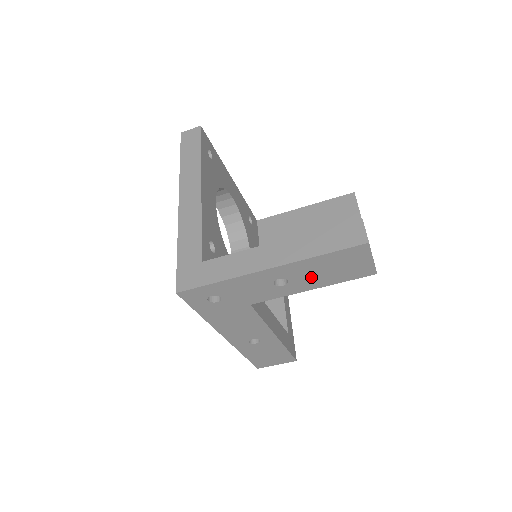
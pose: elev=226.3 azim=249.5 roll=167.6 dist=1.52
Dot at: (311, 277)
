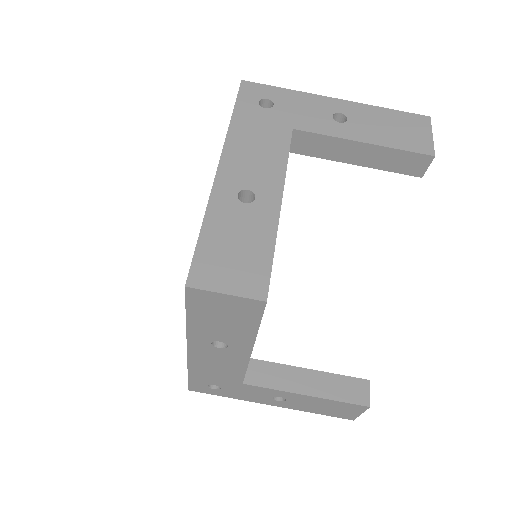
Dot at: (370, 127)
